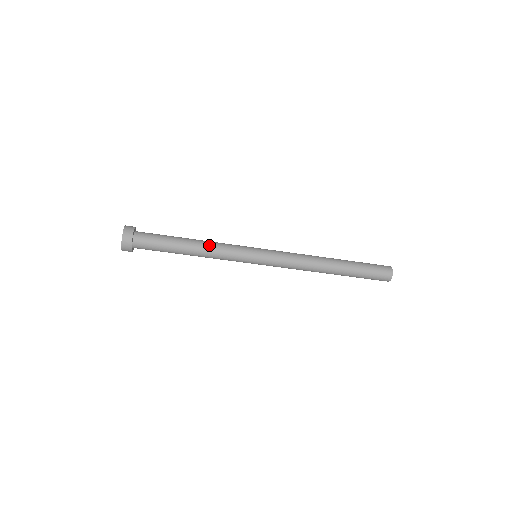
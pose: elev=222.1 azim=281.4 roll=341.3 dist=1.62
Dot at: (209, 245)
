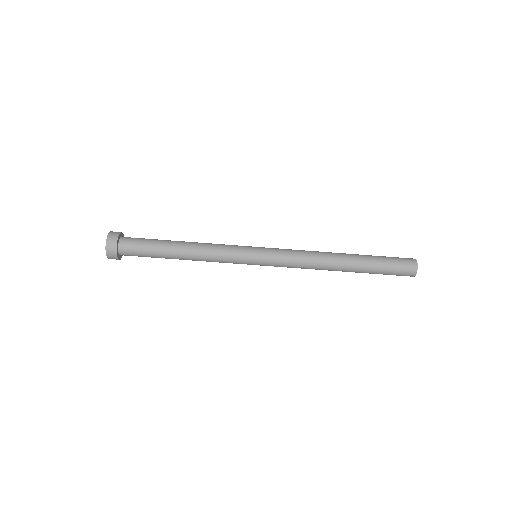
Dot at: (202, 243)
